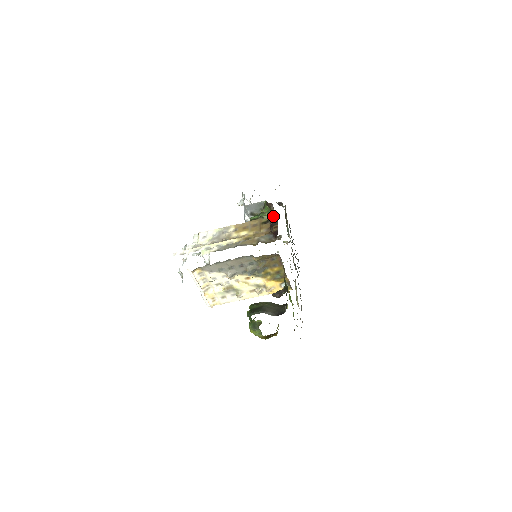
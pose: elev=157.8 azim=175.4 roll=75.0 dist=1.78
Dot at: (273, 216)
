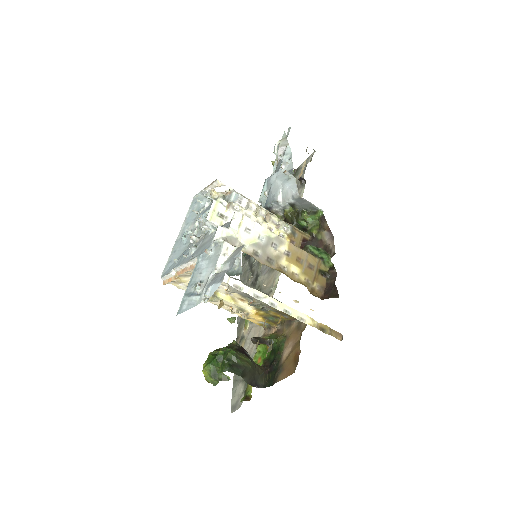
Dot at: (316, 238)
